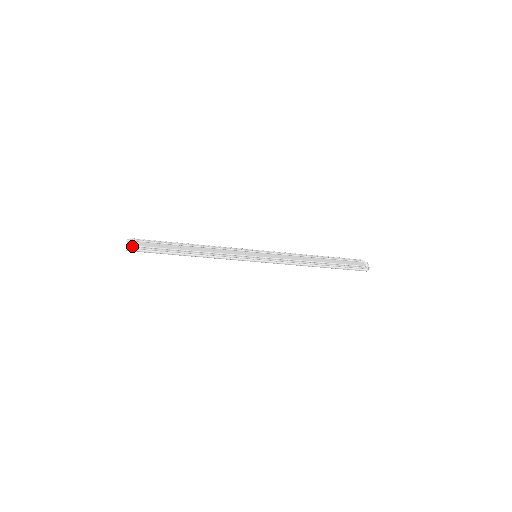
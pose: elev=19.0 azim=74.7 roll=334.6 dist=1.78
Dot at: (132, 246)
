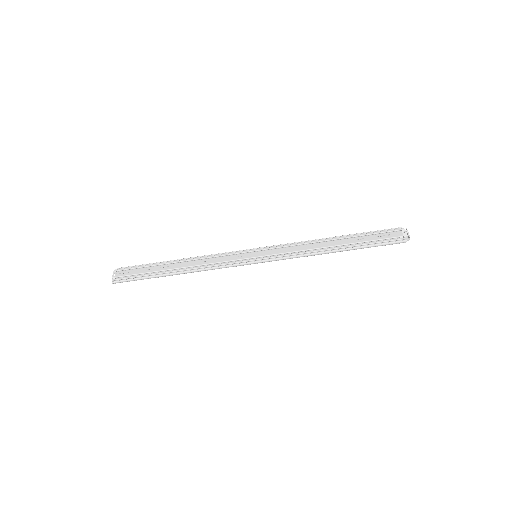
Dot at: (118, 277)
